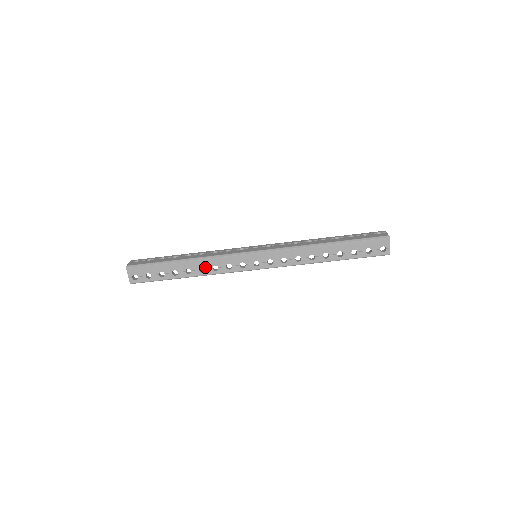
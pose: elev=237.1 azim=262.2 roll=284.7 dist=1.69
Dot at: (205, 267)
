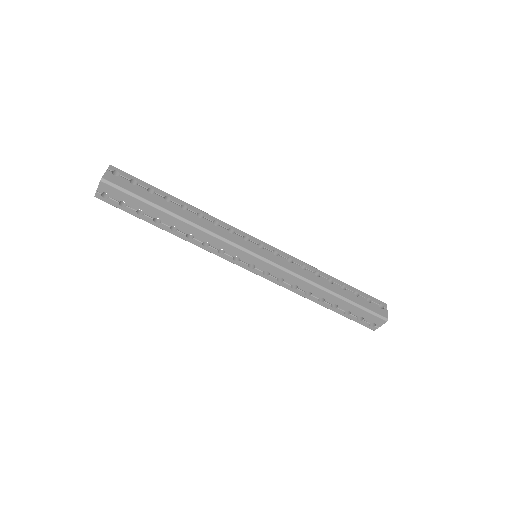
Dot at: (196, 236)
